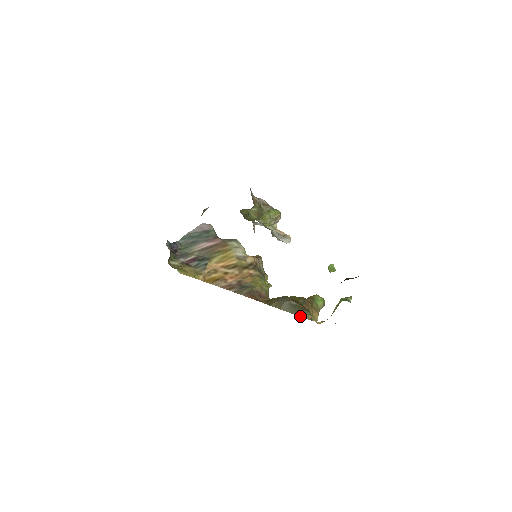
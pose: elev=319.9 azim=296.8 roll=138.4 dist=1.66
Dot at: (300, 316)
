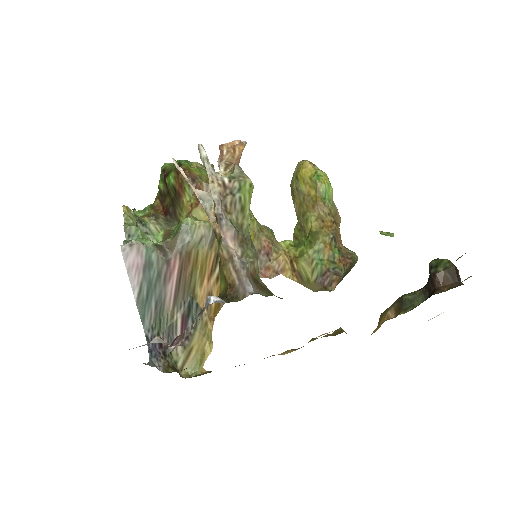
Dot at: occluded
